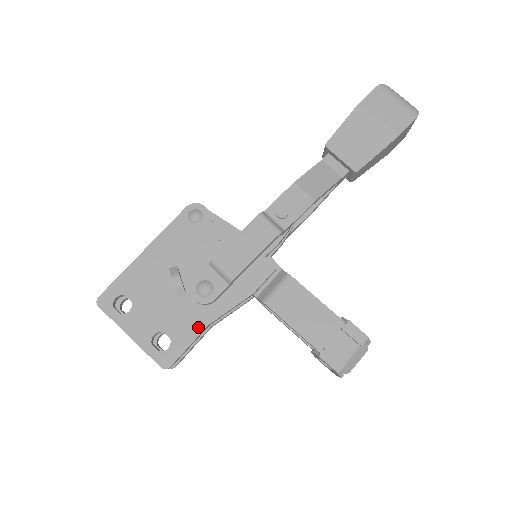
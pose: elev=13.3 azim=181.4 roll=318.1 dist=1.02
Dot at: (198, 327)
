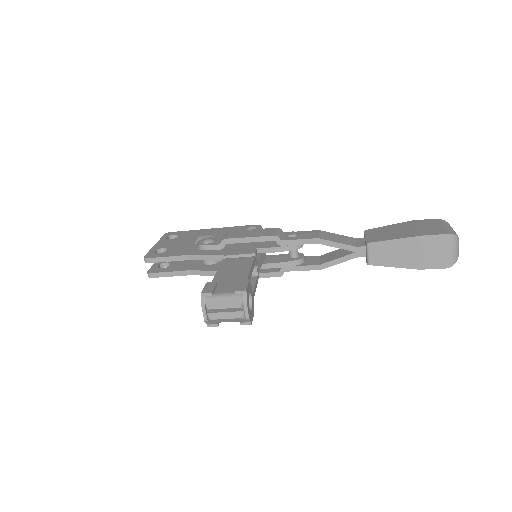
Dot at: (182, 254)
